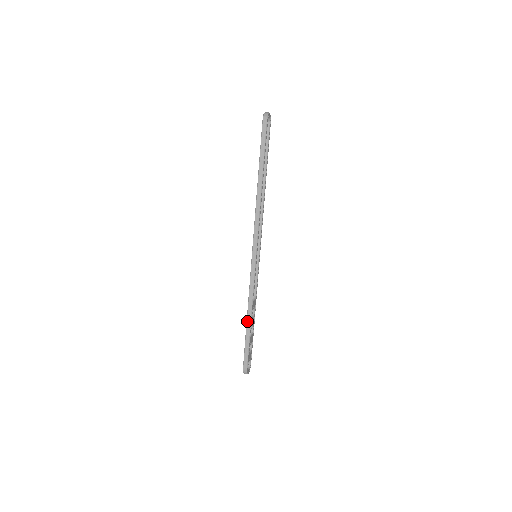
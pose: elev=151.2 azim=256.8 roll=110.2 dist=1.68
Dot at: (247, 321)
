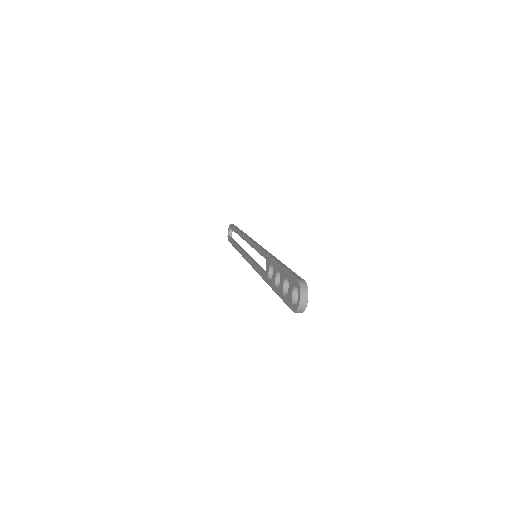
Dot at: (276, 261)
